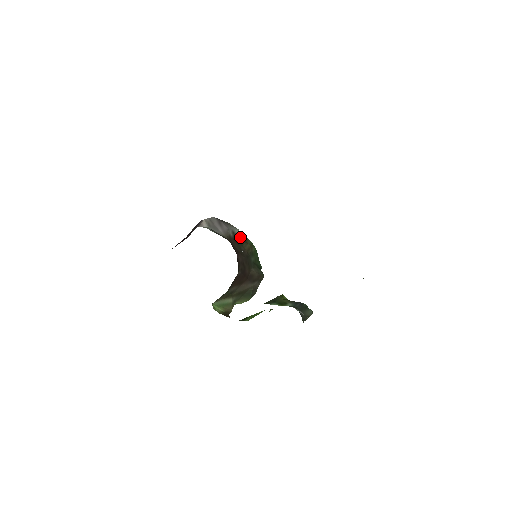
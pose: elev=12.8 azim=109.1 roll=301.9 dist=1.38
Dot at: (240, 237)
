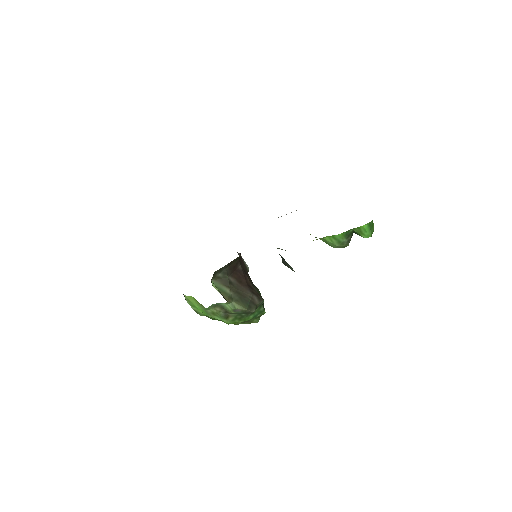
Dot at: occluded
